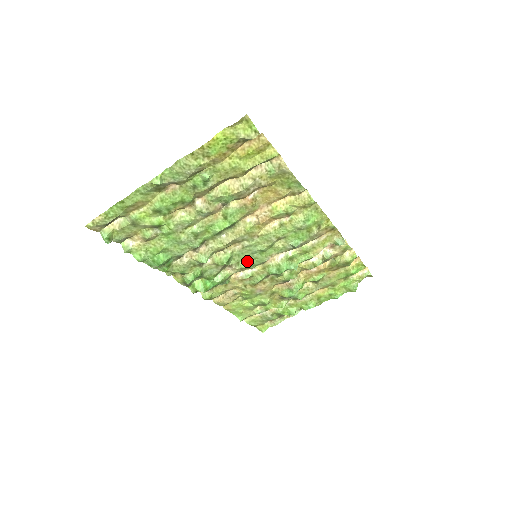
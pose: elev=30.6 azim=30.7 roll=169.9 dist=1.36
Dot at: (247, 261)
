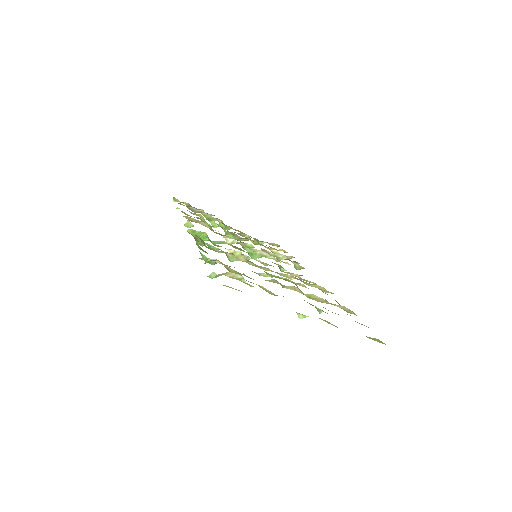
Dot at: occluded
